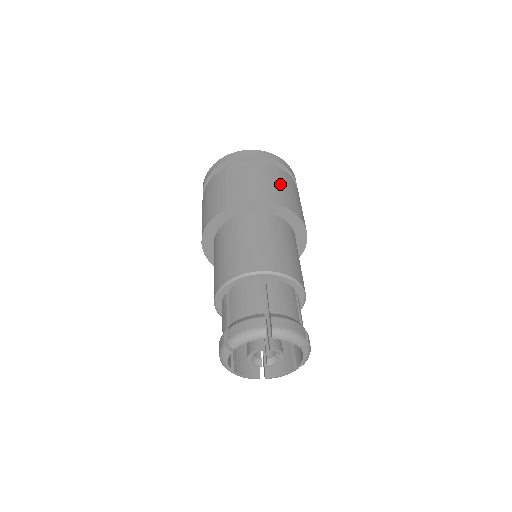
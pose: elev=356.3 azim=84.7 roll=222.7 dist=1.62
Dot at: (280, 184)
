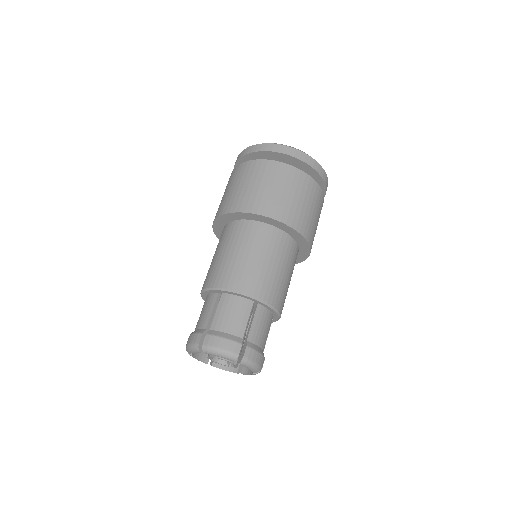
Dot at: (268, 185)
